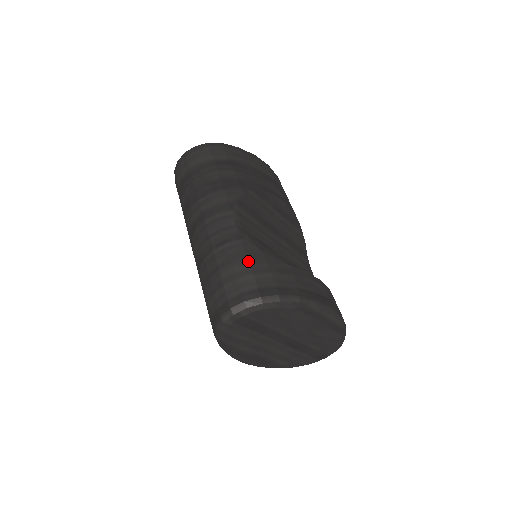
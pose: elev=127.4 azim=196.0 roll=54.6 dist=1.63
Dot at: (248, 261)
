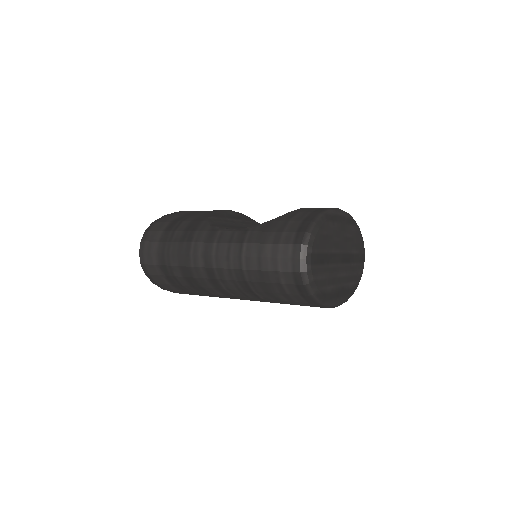
Dot at: (269, 232)
